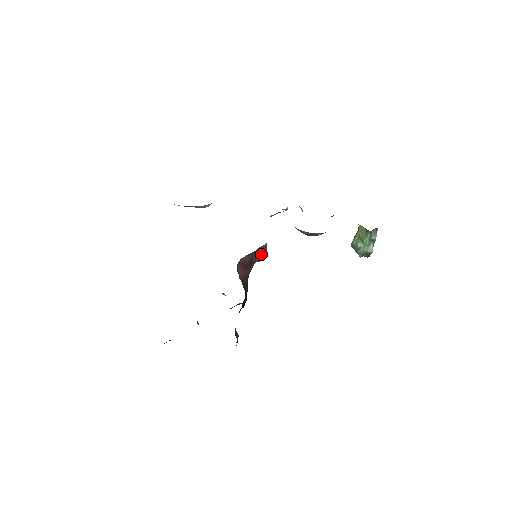
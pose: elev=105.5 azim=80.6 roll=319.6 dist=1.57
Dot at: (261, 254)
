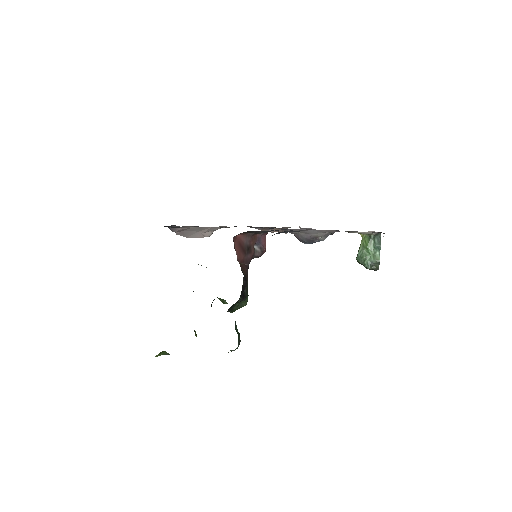
Dot at: (260, 247)
